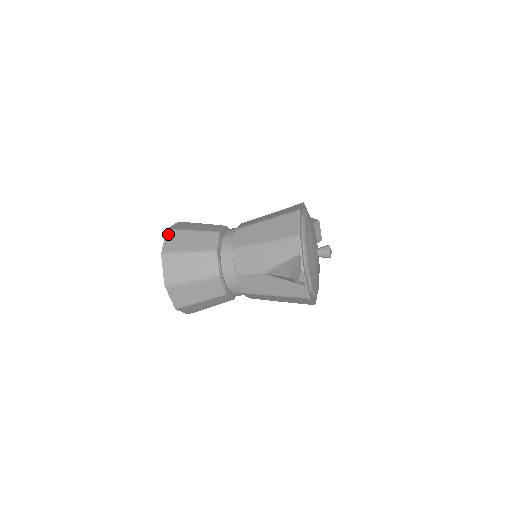
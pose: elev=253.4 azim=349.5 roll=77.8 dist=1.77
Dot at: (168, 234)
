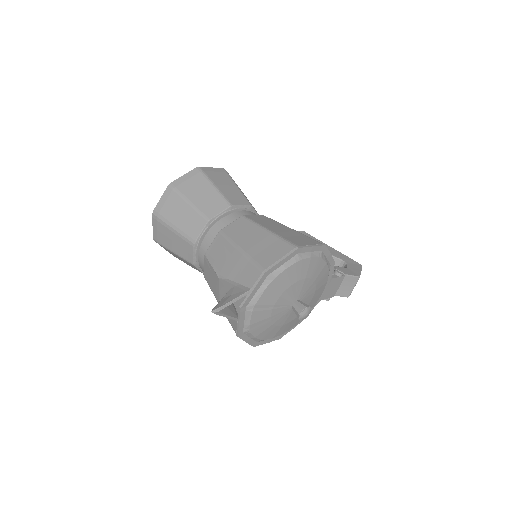
Dot at: (193, 171)
